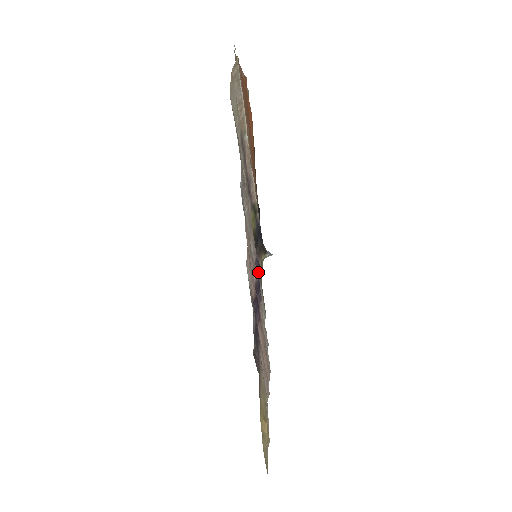
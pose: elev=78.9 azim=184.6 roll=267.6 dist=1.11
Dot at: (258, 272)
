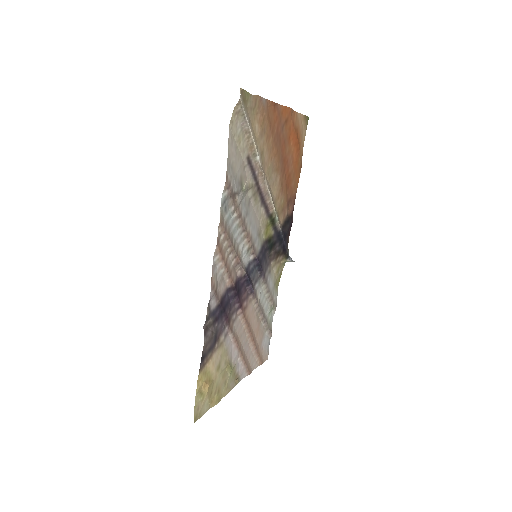
Dot at: (259, 270)
